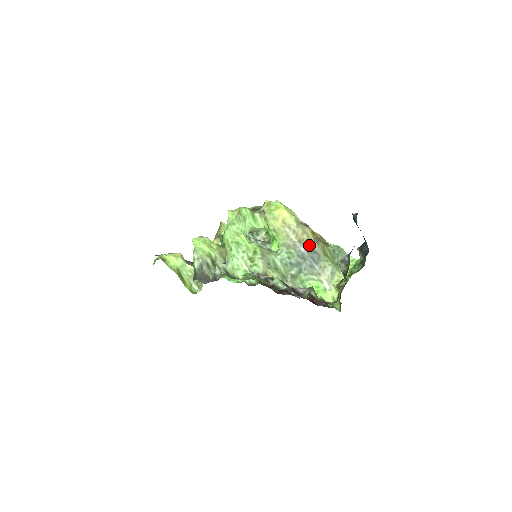
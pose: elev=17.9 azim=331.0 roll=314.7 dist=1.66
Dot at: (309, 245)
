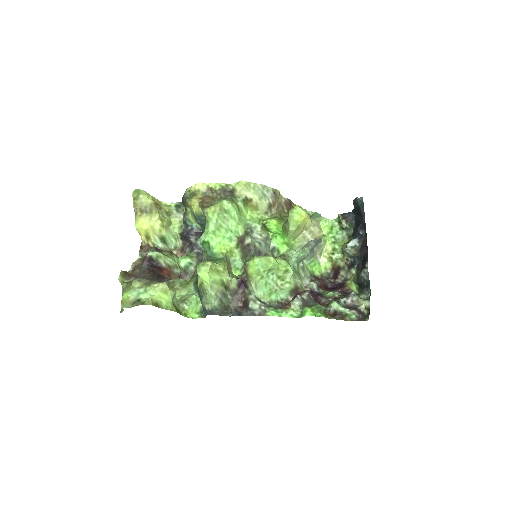
Dot at: occluded
